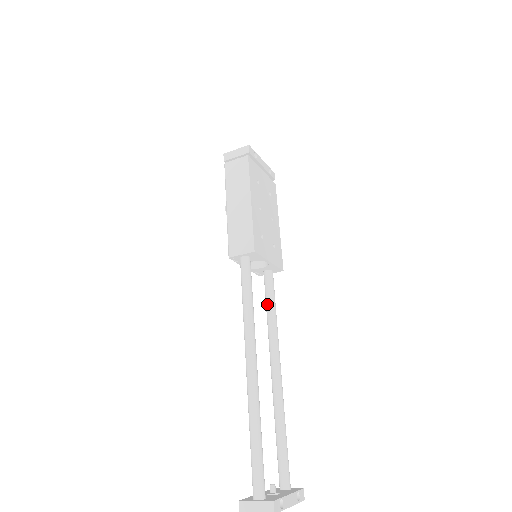
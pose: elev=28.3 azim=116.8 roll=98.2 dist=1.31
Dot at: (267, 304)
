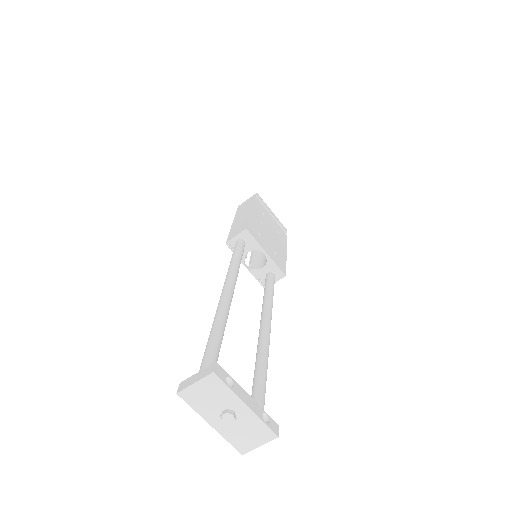
Dot at: (264, 291)
